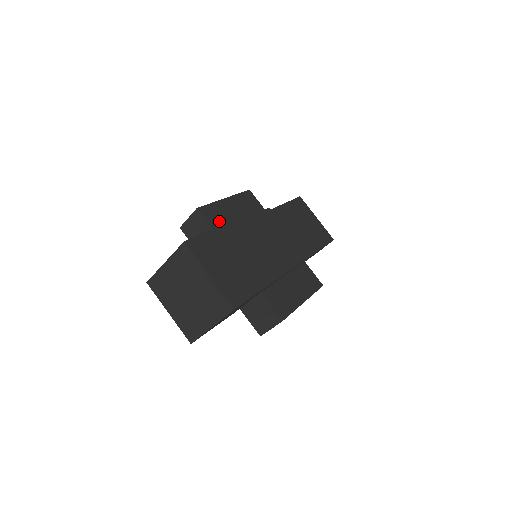
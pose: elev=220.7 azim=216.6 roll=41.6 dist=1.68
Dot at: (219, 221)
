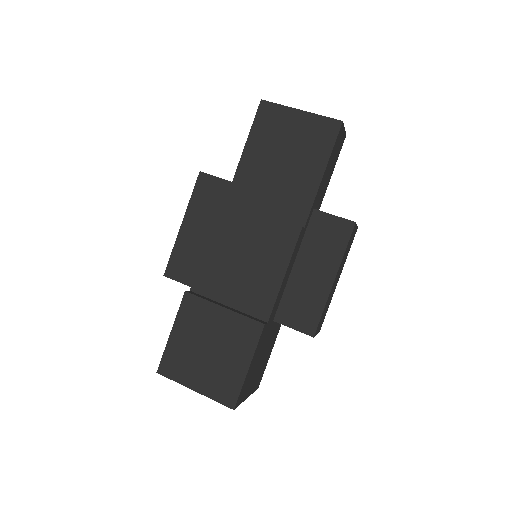
Dot at: (190, 267)
